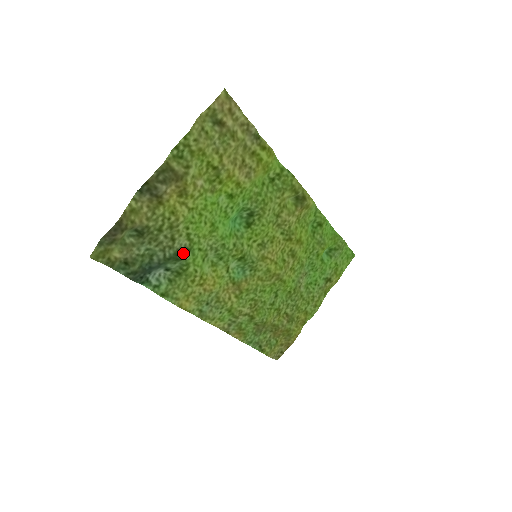
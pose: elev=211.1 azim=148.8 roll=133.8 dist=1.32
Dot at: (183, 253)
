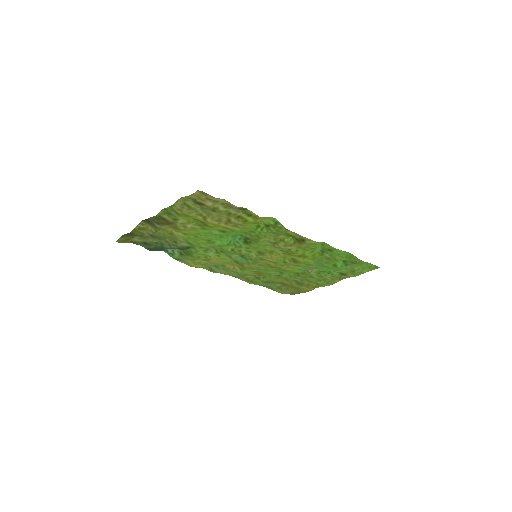
Dot at: (186, 248)
